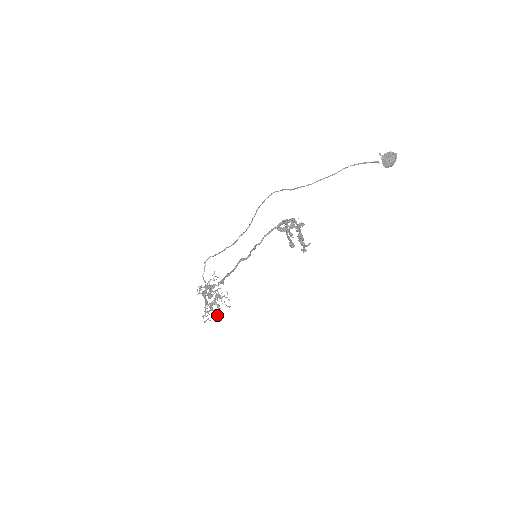
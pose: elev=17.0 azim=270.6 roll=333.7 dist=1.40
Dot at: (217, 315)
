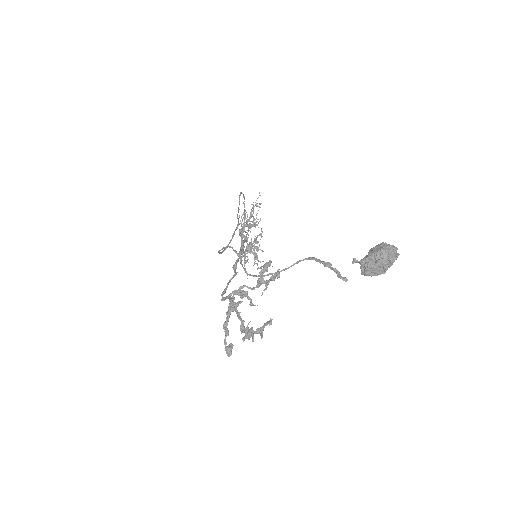
Dot at: (255, 259)
